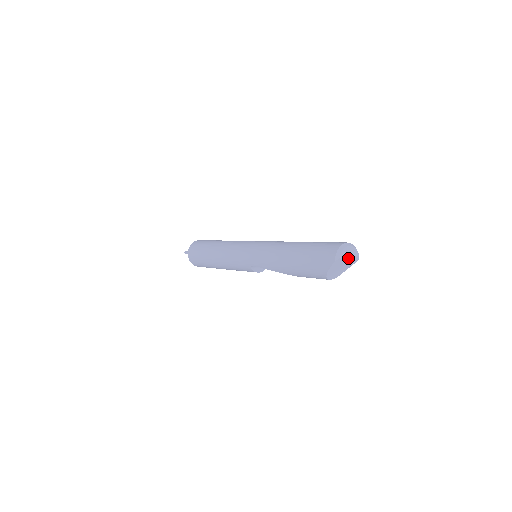
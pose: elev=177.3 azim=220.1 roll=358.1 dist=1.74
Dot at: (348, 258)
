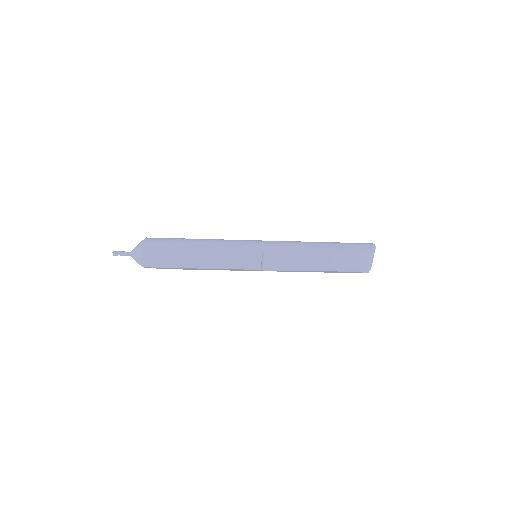
Dot at: (373, 257)
